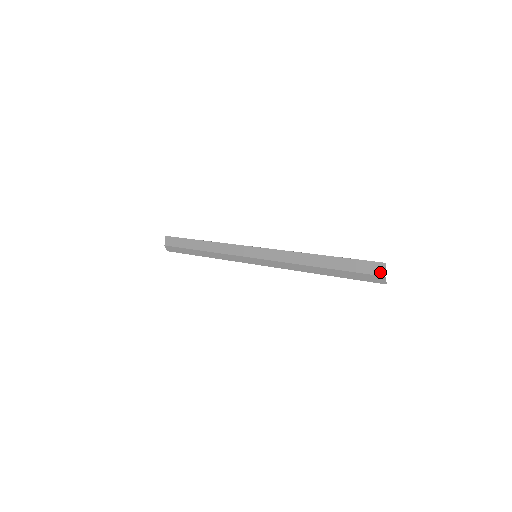
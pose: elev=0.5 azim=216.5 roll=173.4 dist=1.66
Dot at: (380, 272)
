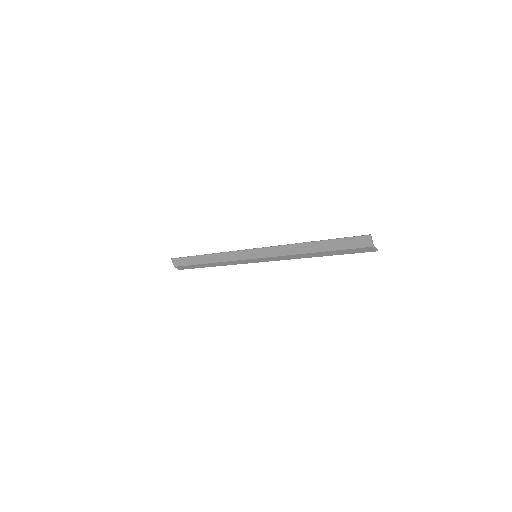
Dot at: (368, 244)
